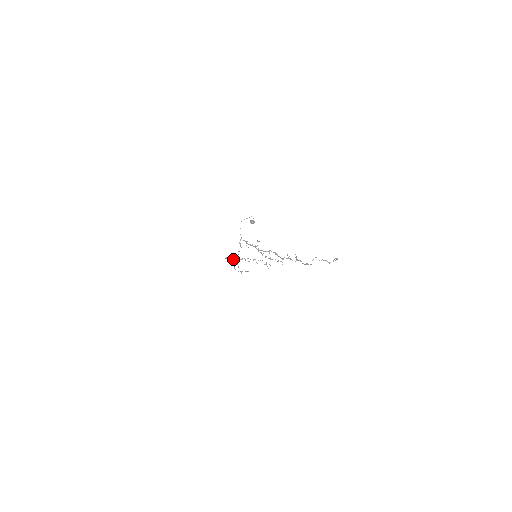
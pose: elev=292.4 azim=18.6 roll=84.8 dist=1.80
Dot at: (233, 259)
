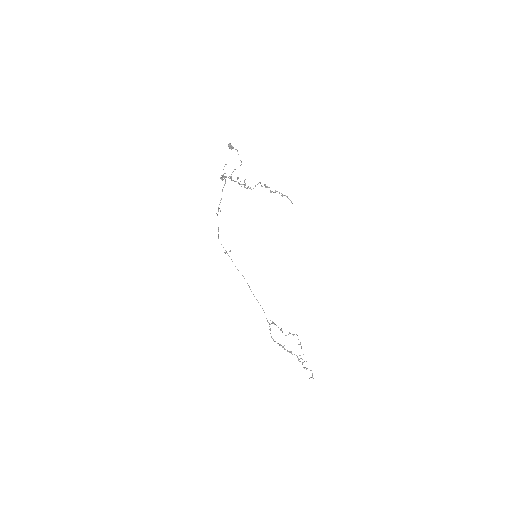
Dot at: occluded
